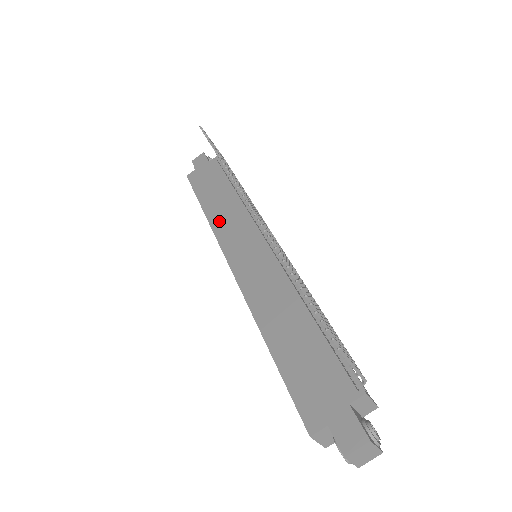
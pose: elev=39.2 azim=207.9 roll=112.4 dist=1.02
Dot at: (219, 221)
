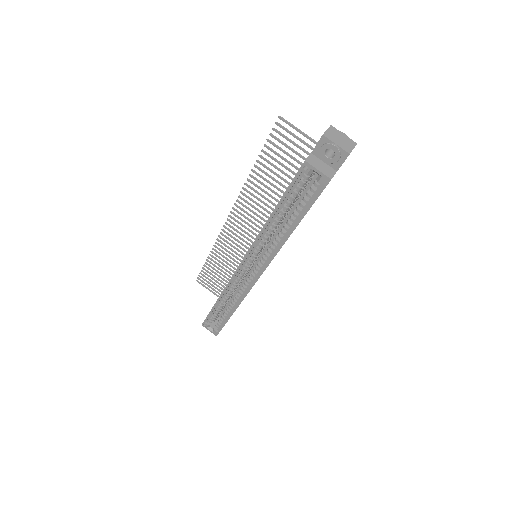
Dot at: occluded
